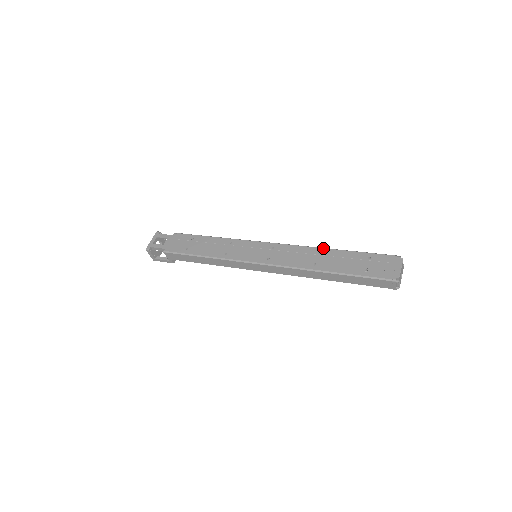
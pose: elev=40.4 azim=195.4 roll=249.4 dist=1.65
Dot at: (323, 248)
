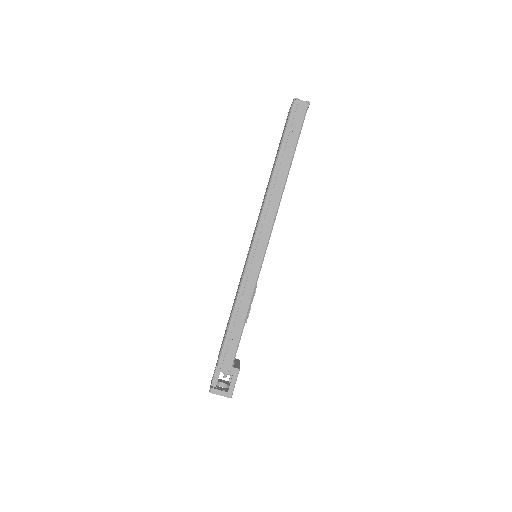
Dot at: occluded
